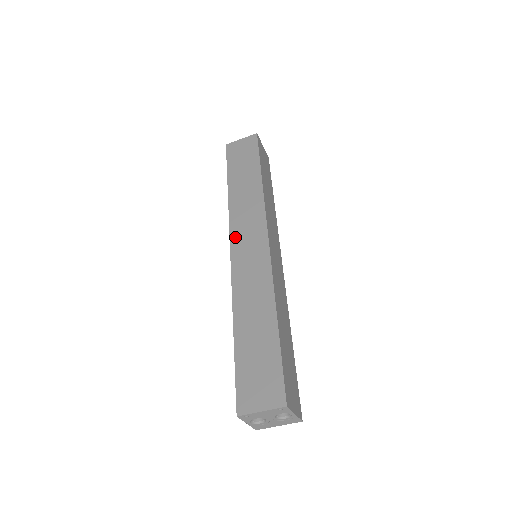
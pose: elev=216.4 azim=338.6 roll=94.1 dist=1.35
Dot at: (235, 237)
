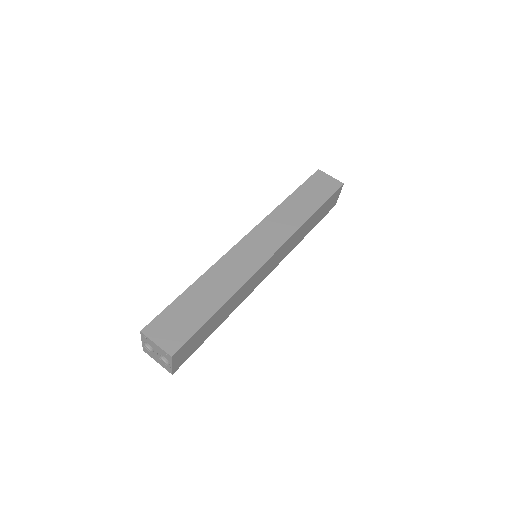
Dot at: (256, 232)
